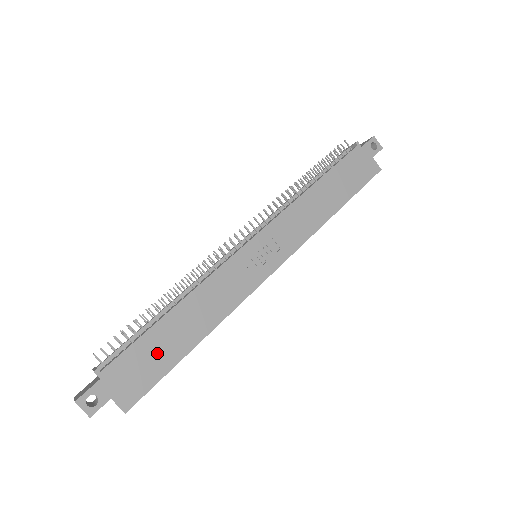
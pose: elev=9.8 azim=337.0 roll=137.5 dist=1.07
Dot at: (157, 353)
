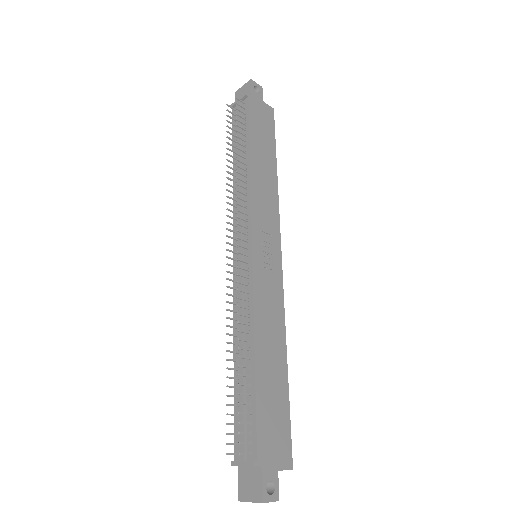
Dot at: (274, 403)
